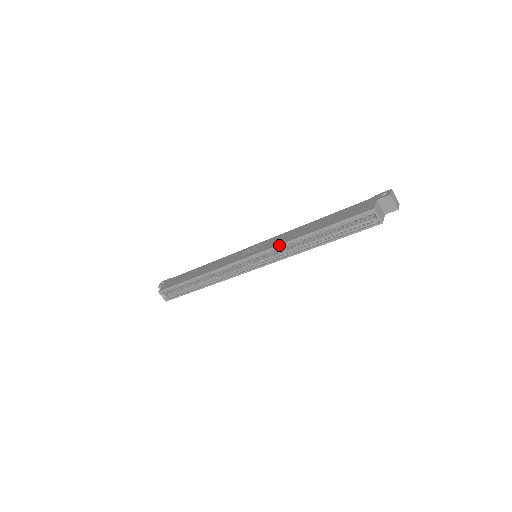
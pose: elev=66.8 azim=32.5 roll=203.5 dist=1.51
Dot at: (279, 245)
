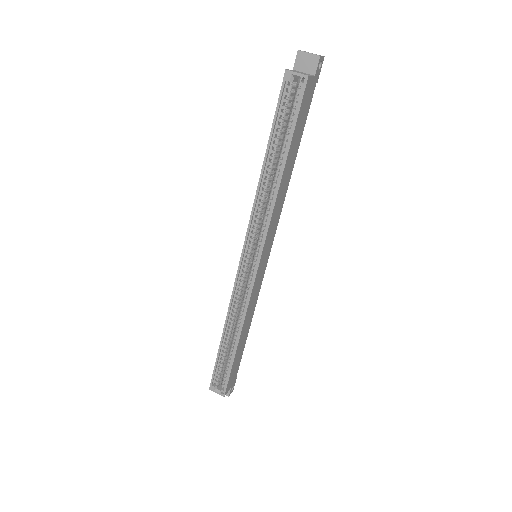
Dot at: (252, 211)
